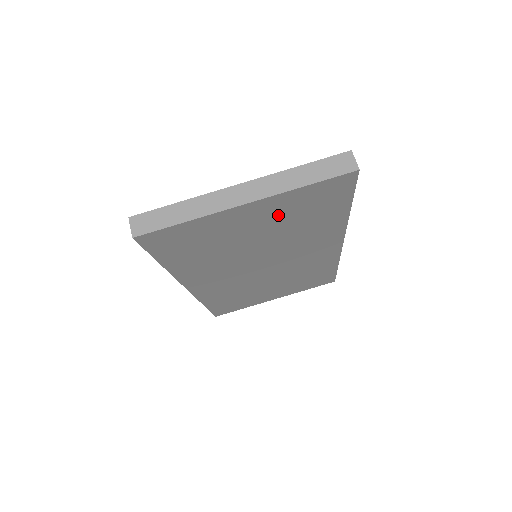
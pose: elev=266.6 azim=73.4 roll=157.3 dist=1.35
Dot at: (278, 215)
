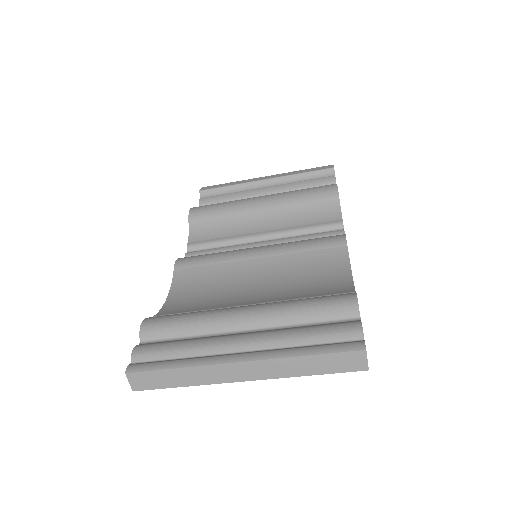
Dot at: occluded
